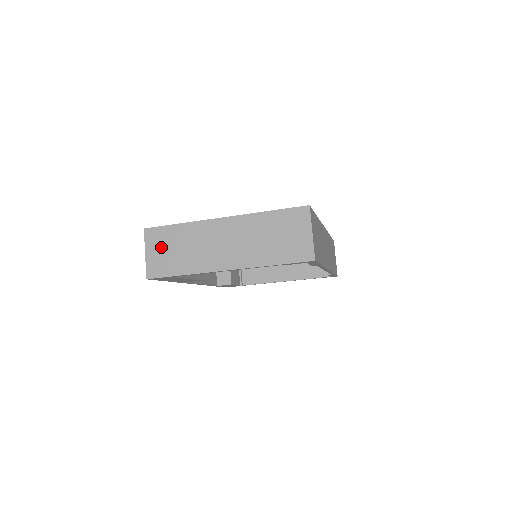
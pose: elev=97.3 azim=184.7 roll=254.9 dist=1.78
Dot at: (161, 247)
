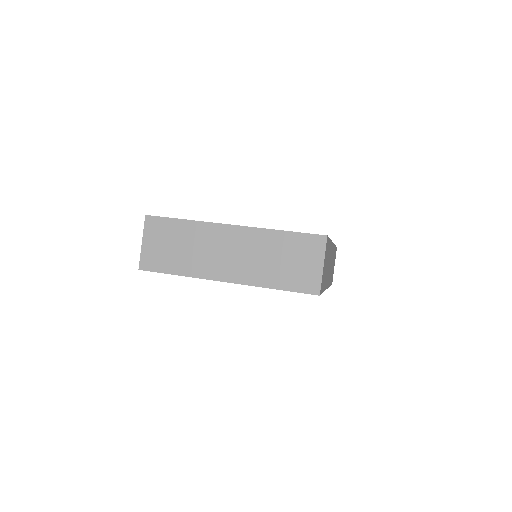
Dot at: (160, 240)
